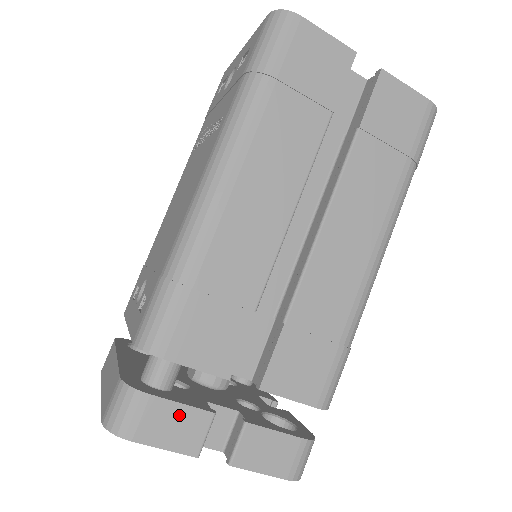
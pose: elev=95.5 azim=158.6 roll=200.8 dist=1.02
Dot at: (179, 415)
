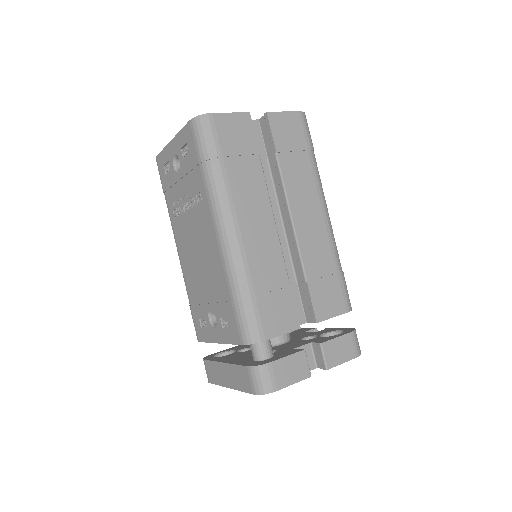
Dot at: (290, 362)
